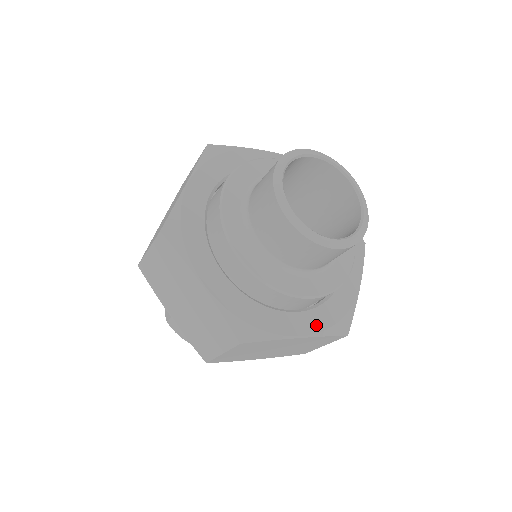
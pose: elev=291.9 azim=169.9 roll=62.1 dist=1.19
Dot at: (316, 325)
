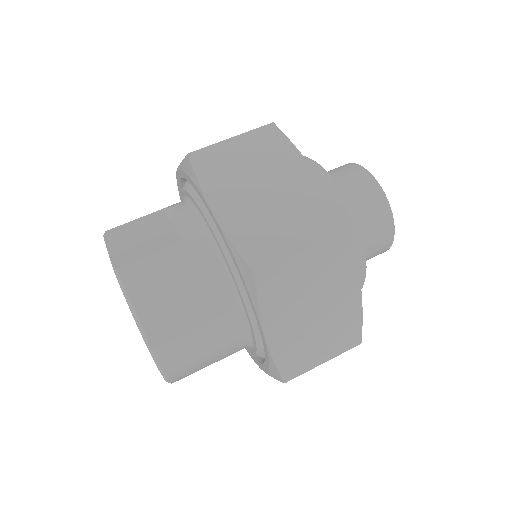
Dot at: occluded
